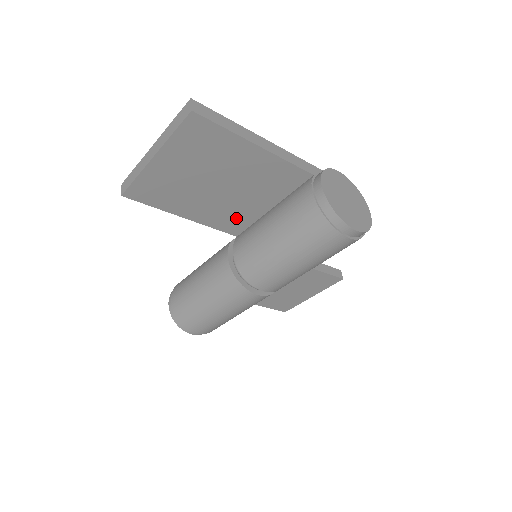
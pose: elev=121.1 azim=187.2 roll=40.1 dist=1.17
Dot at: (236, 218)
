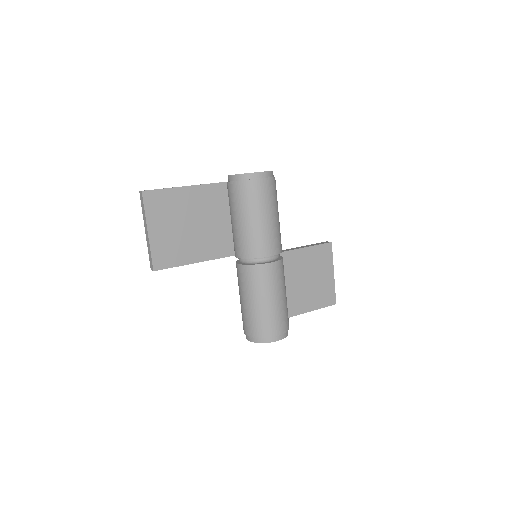
Dot at: (221, 241)
